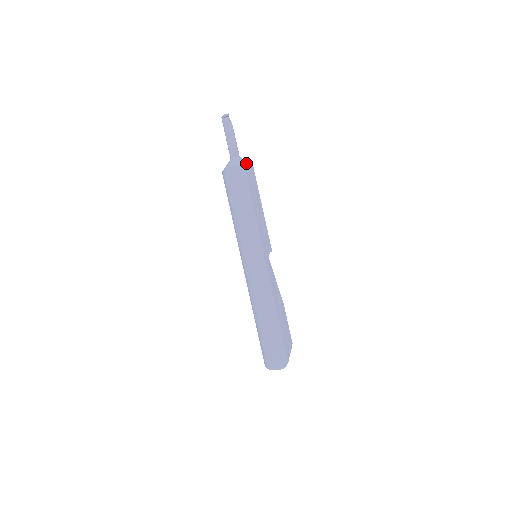
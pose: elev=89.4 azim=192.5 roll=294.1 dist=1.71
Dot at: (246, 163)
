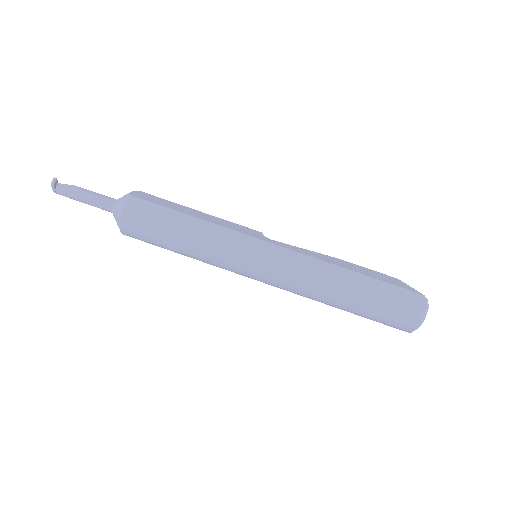
Dot at: (130, 193)
